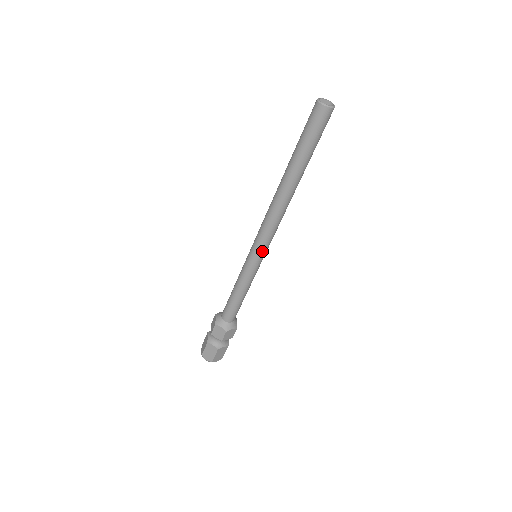
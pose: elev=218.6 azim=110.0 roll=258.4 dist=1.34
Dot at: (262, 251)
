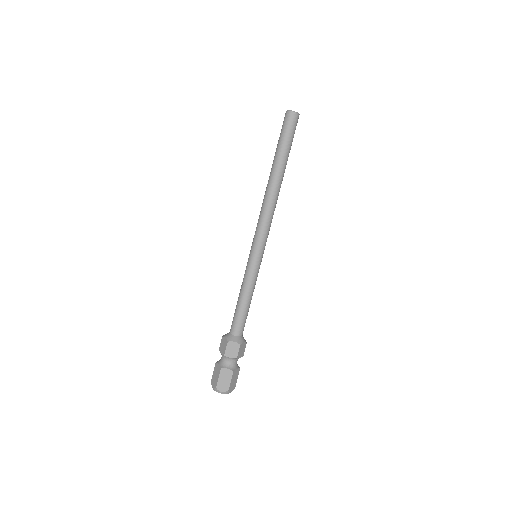
Dot at: (263, 246)
